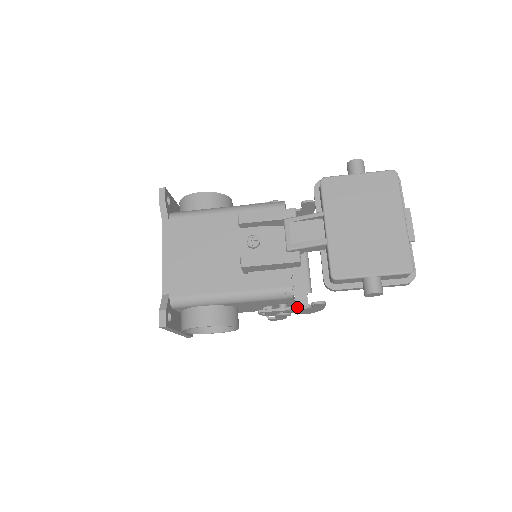
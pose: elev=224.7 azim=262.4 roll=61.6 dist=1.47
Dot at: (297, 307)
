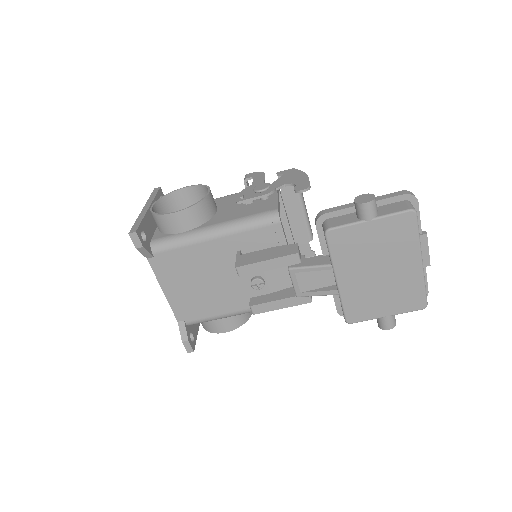
Dot at: occluded
